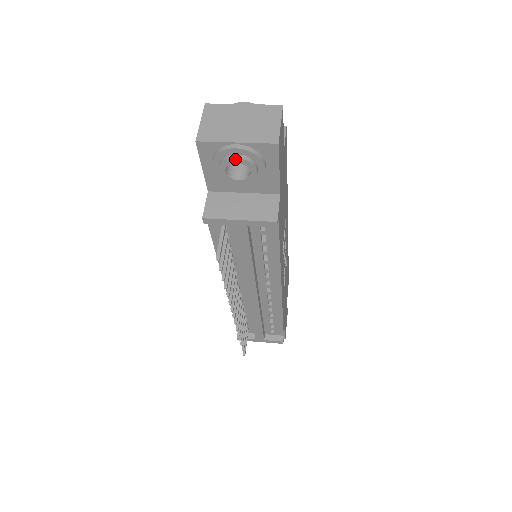
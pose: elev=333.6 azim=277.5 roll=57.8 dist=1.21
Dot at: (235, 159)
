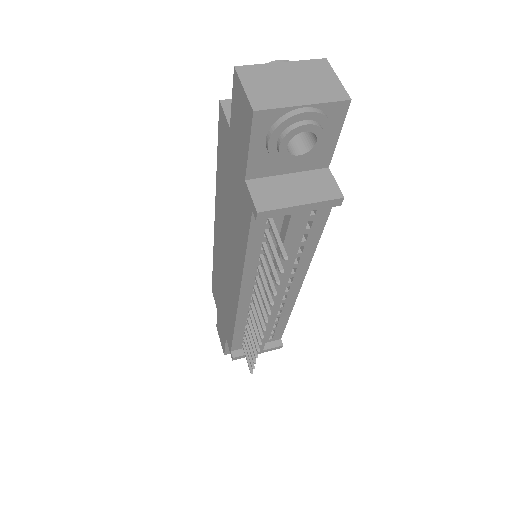
Dot at: (305, 126)
